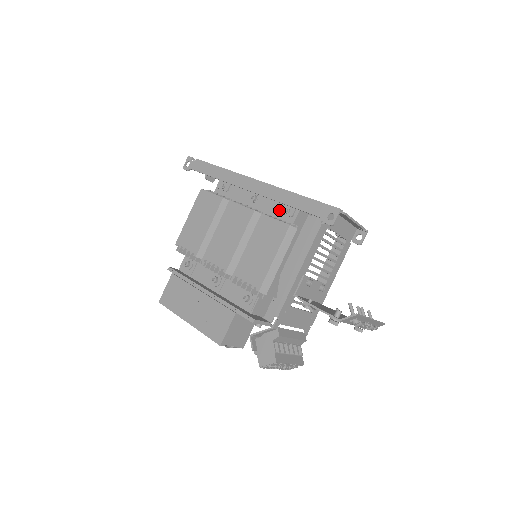
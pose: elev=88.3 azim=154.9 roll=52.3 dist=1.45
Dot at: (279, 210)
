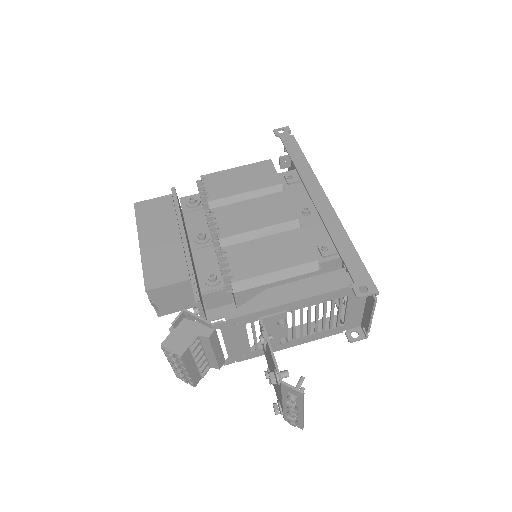
Dot at: (318, 241)
